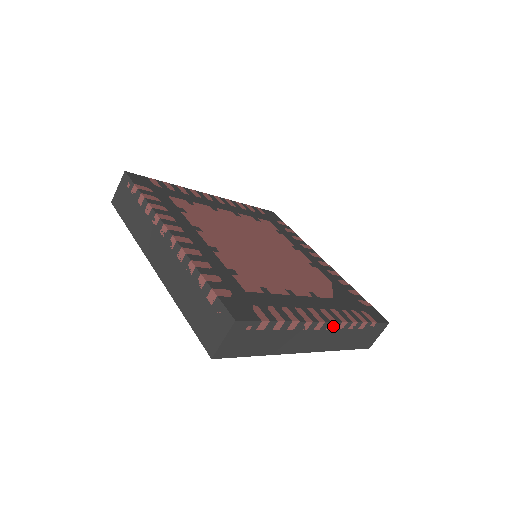
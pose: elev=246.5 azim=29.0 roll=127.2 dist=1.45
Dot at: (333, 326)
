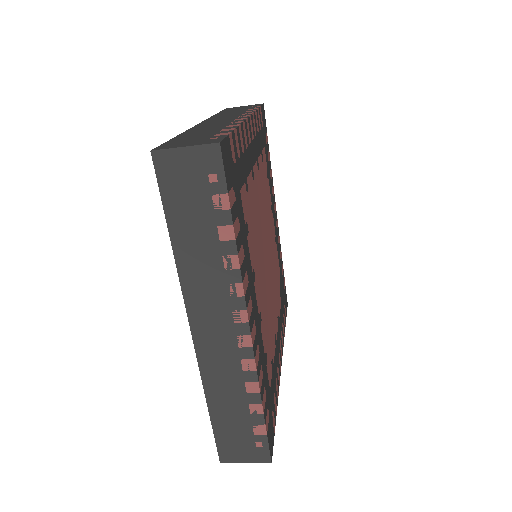
Dot at: occluded
